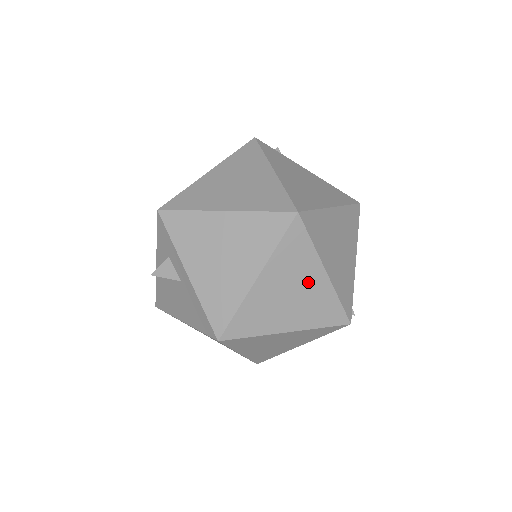
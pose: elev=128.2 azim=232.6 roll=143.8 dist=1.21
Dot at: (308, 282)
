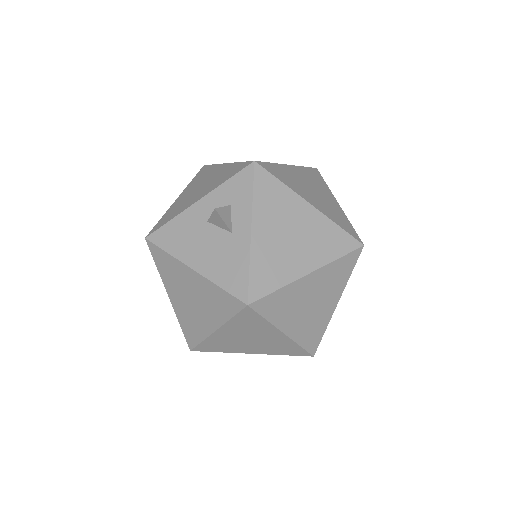
Dot at: (325, 302)
